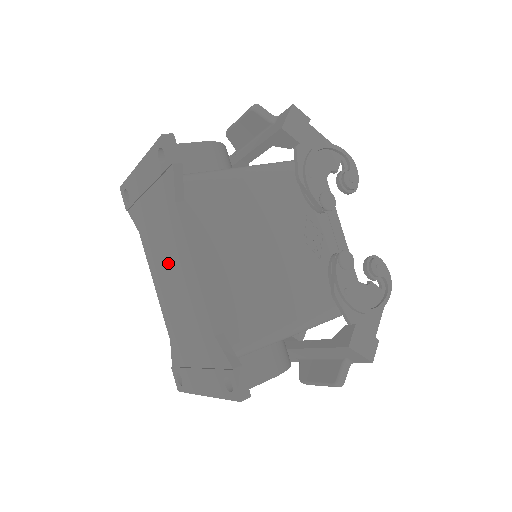
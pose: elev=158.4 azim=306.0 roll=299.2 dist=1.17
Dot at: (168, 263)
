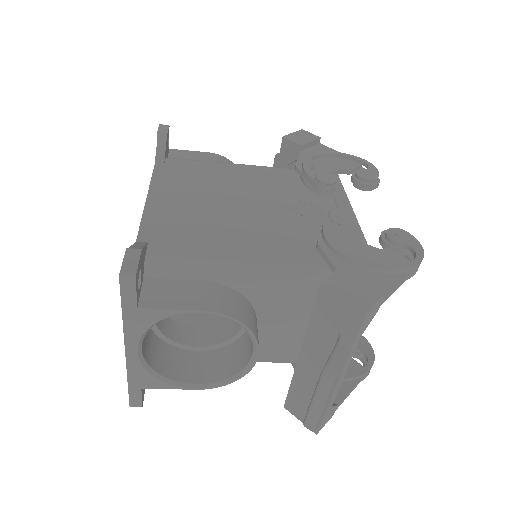
Dot at: occluded
